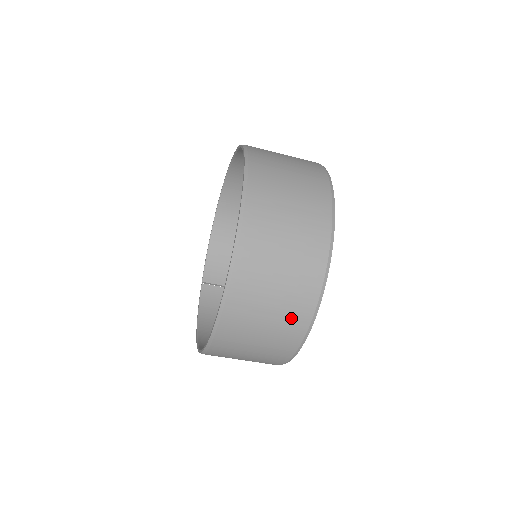
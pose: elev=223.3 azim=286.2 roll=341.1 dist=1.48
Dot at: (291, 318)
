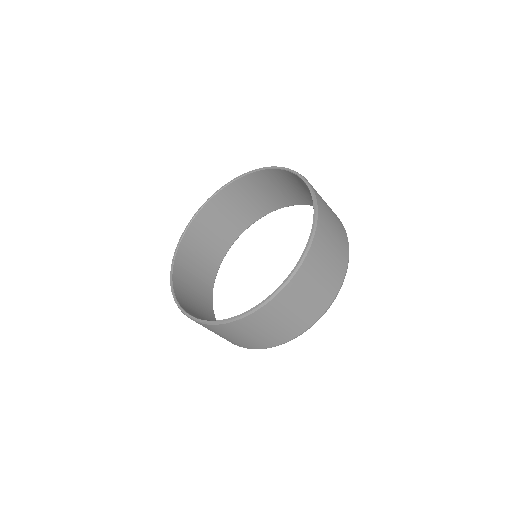
Dot at: (310, 313)
